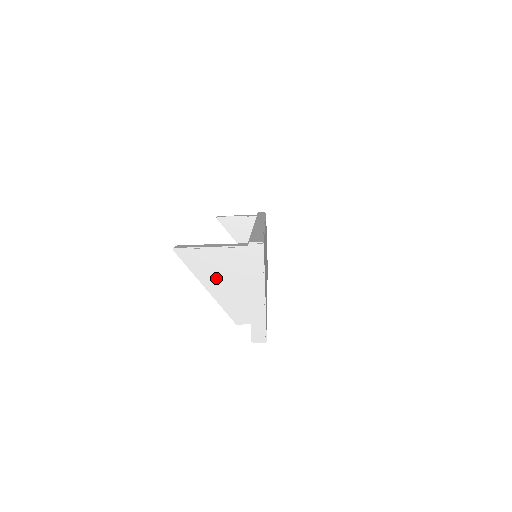
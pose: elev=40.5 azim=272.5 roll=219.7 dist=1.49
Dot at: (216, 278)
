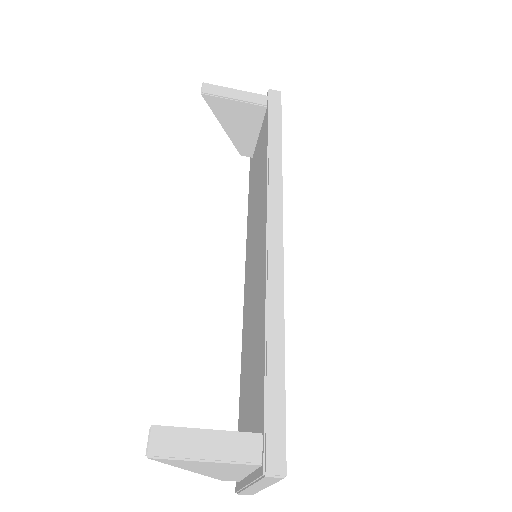
Dot at: (206, 470)
